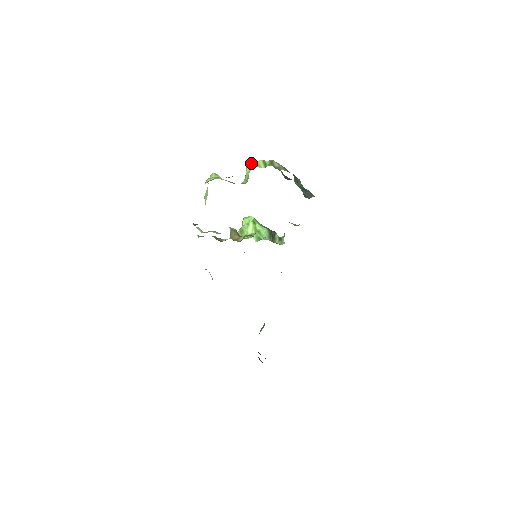
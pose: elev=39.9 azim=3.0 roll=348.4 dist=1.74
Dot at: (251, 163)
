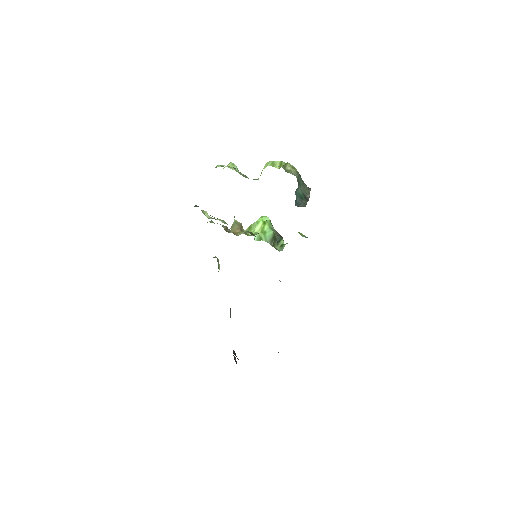
Dot at: (269, 161)
